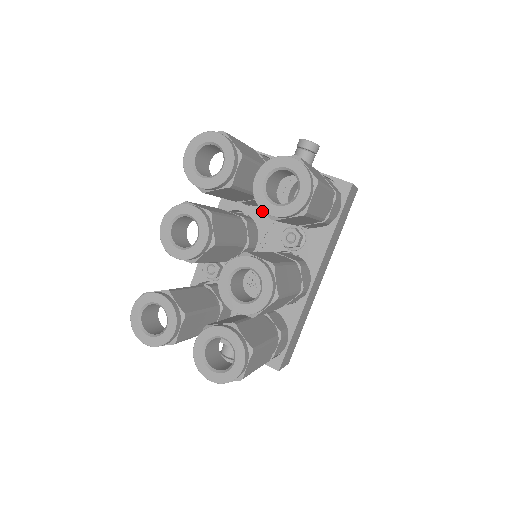
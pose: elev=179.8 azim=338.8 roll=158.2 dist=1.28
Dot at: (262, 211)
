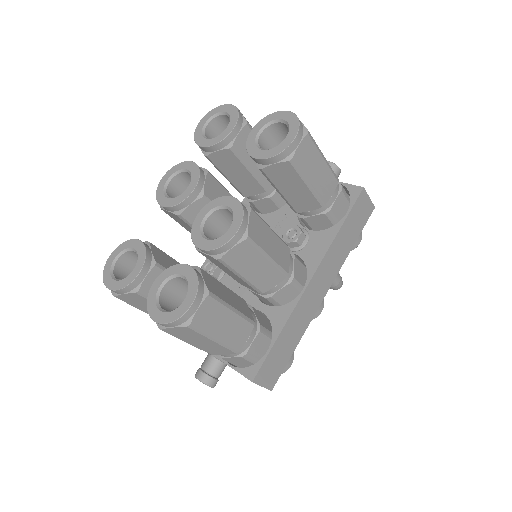
Dot at: (272, 217)
